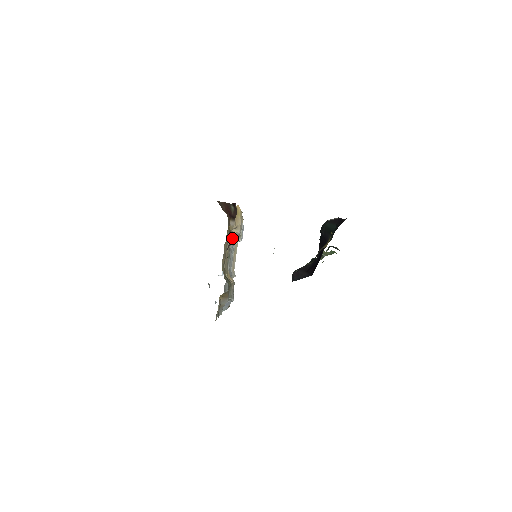
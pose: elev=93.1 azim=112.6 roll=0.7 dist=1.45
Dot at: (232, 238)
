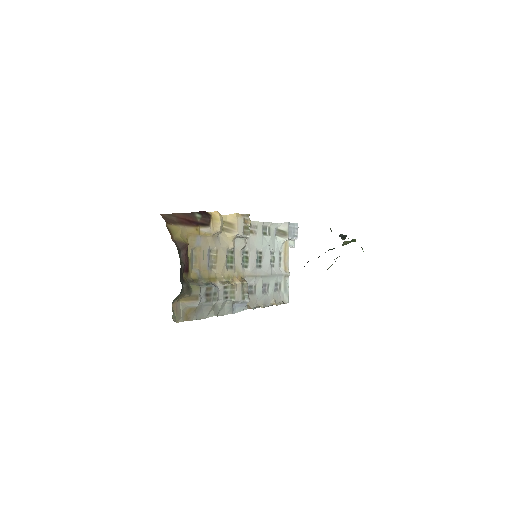
Dot at: (183, 245)
